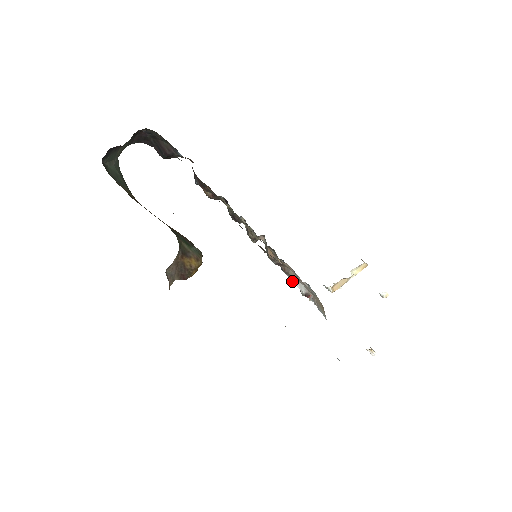
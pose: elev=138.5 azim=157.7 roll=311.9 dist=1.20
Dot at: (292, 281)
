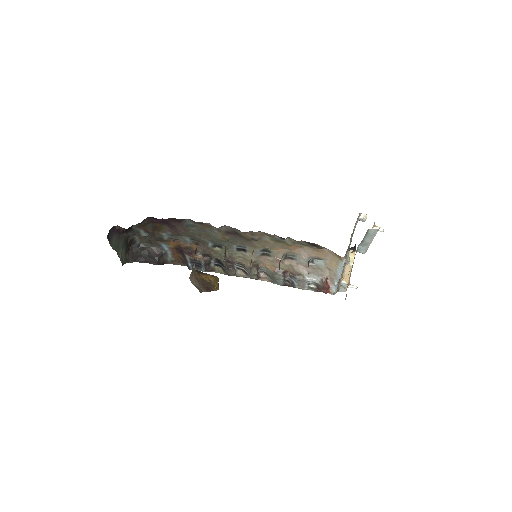
Dot at: (304, 278)
